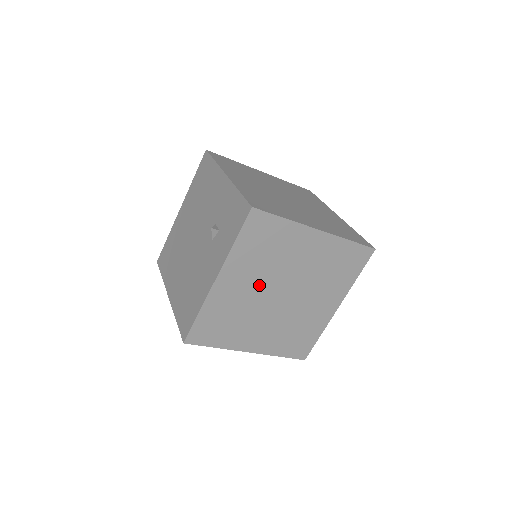
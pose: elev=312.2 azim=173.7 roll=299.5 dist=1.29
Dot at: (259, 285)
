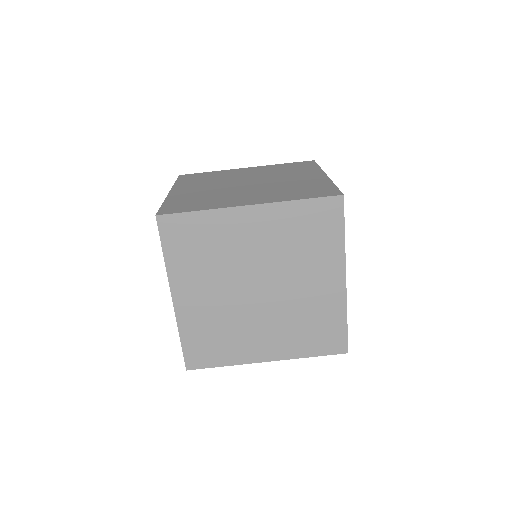
Dot at: (223, 288)
